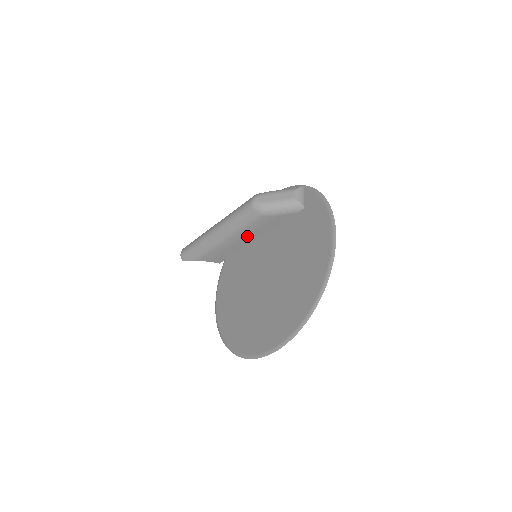
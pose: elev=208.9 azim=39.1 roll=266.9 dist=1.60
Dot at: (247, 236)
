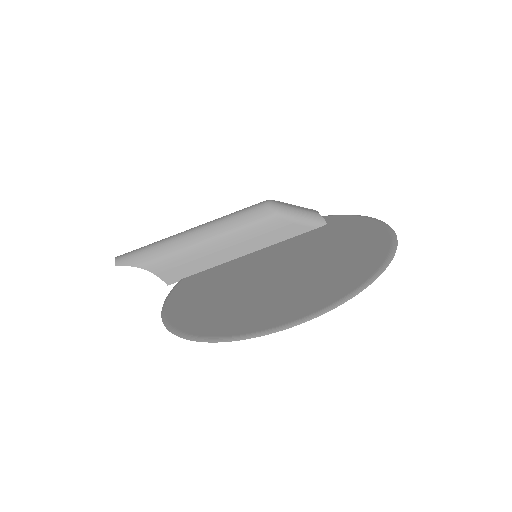
Dot at: (238, 244)
